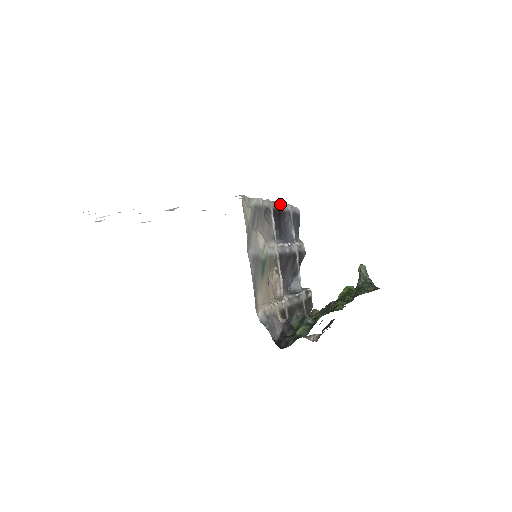
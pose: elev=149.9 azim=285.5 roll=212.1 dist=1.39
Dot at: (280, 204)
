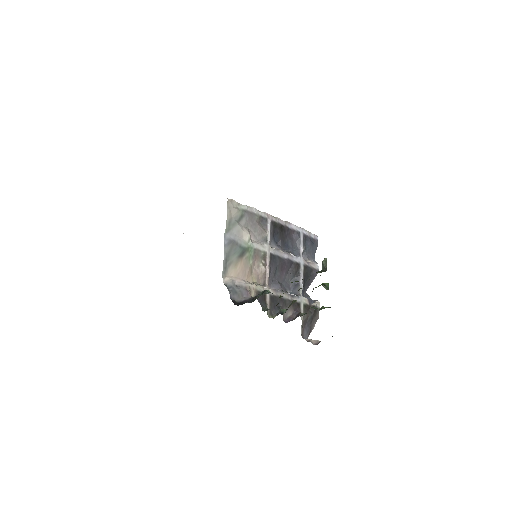
Dot at: (285, 222)
